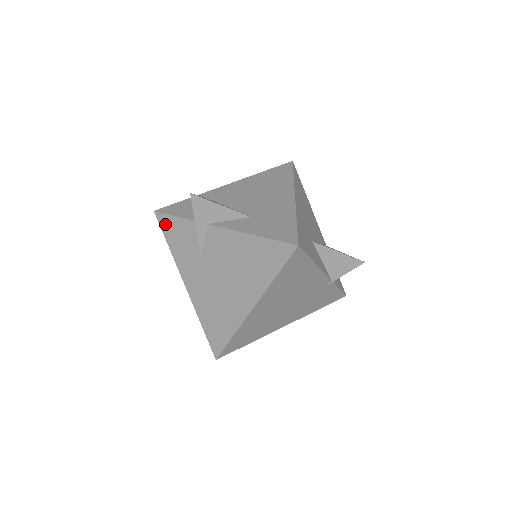
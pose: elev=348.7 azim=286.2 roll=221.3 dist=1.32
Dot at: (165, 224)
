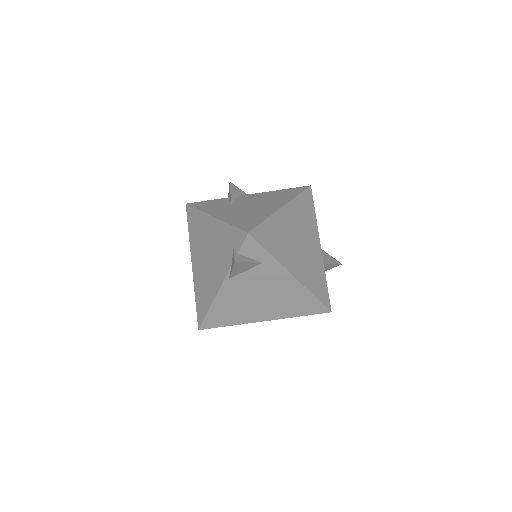
Dot at: (196, 204)
